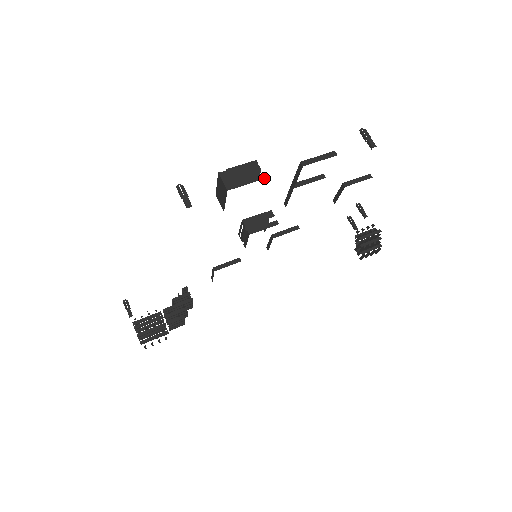
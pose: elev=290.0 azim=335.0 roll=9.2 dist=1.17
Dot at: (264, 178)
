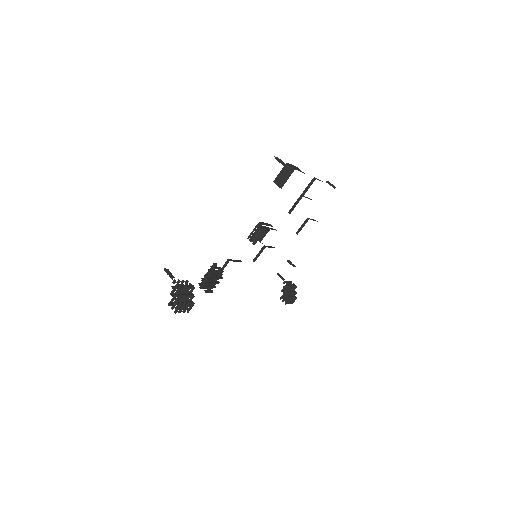
Dot at: occluded
